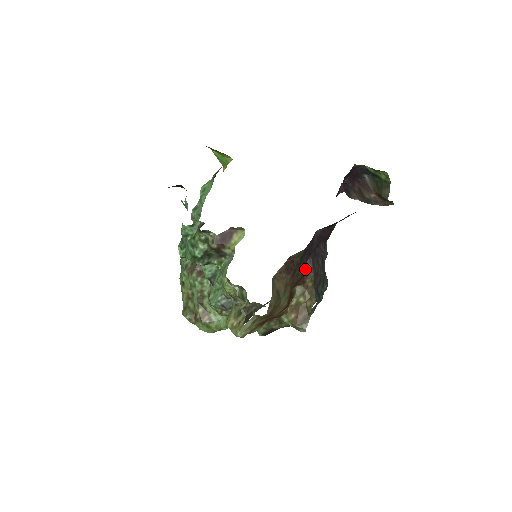
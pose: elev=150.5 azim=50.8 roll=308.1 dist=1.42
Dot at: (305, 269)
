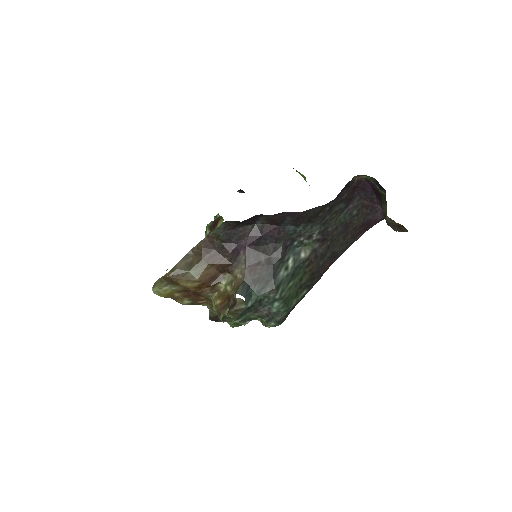
Dot at: (237, 258)
